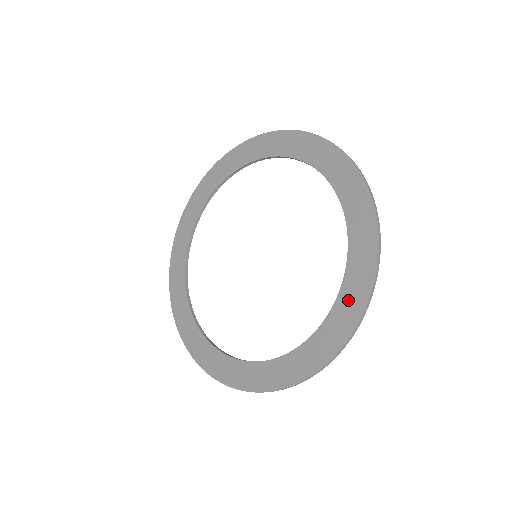
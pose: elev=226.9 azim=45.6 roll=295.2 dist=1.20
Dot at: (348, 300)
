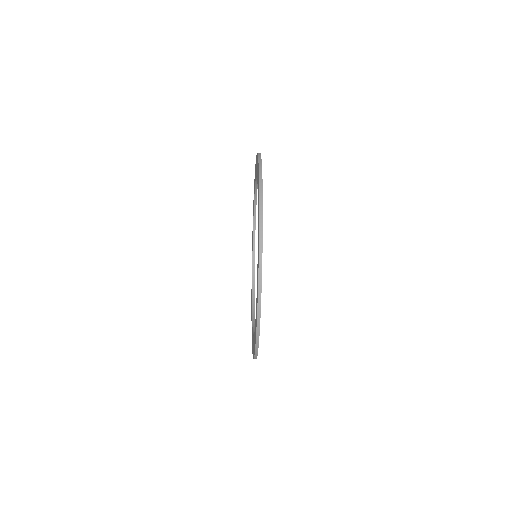
Dot at: (255, 329)
